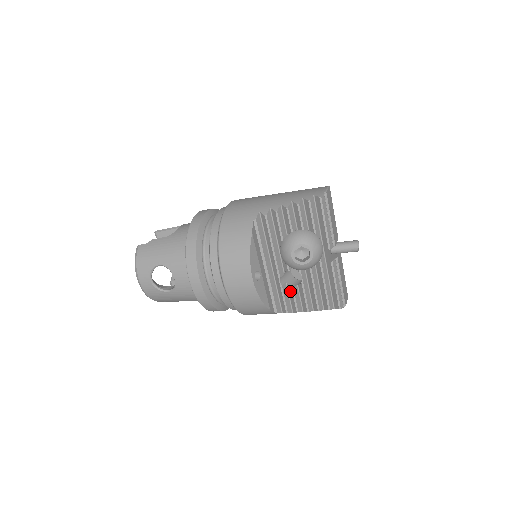
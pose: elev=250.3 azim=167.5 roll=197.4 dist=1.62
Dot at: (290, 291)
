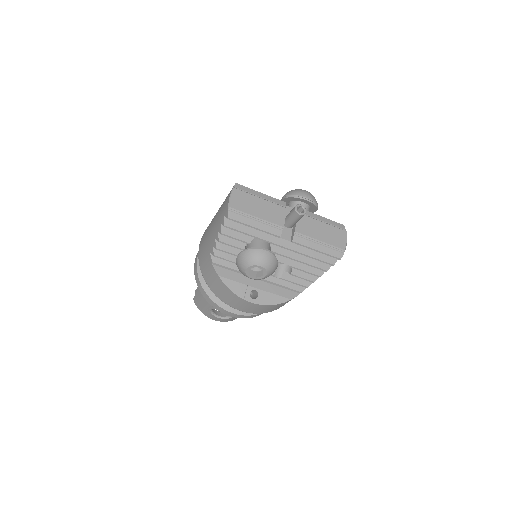
Dot at: (293, 275)
